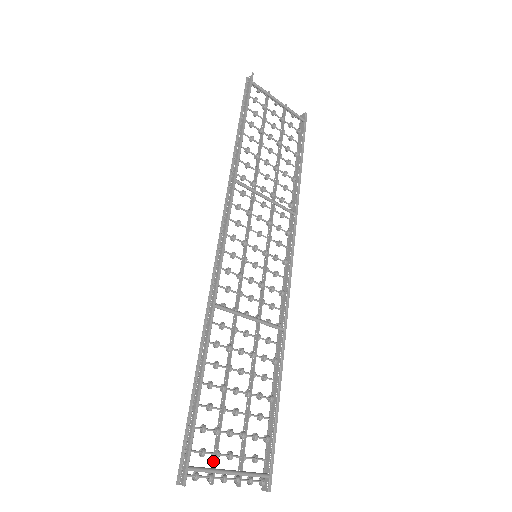
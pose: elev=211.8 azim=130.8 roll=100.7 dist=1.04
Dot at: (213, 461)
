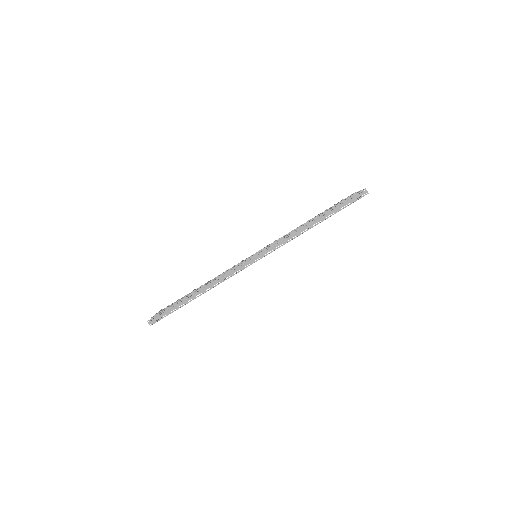
Dot at: occluded
